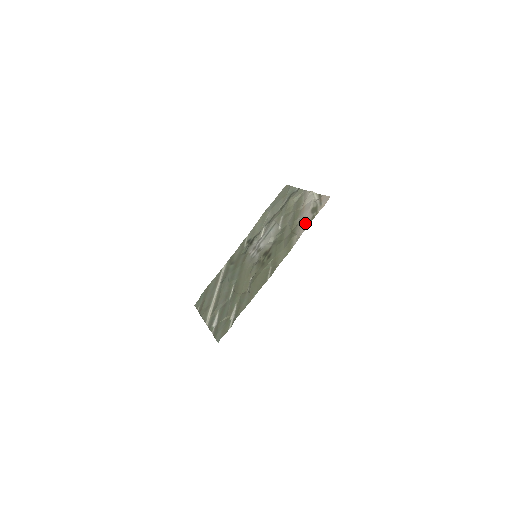
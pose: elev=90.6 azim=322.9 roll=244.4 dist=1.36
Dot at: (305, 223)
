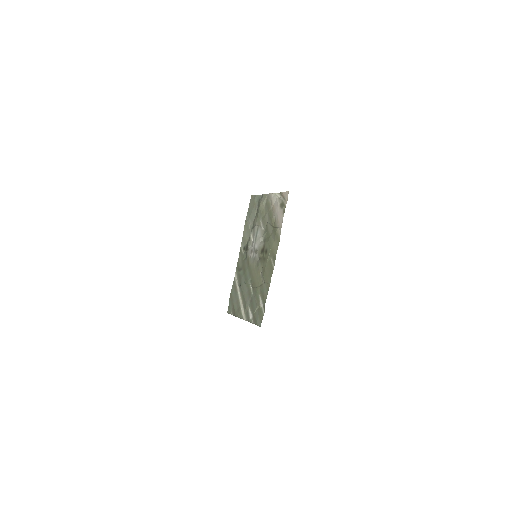
Dot at: (280, 217)
